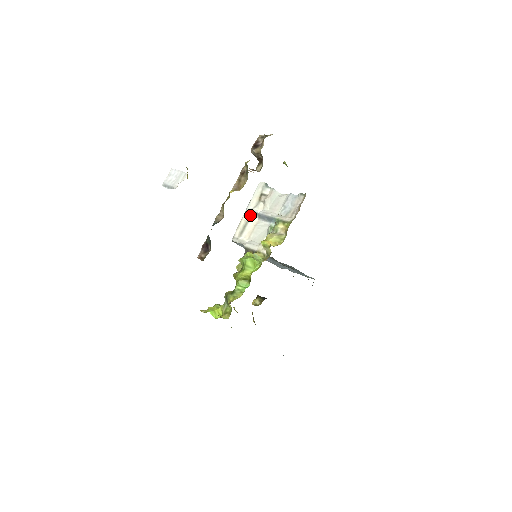
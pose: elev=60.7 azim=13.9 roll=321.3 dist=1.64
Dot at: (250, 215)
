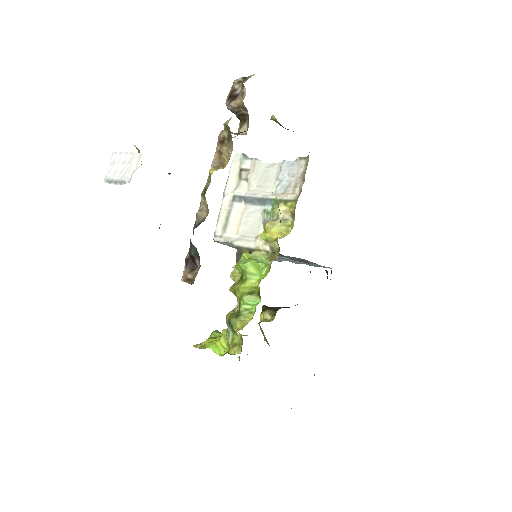
Dot at: (231, 201)
